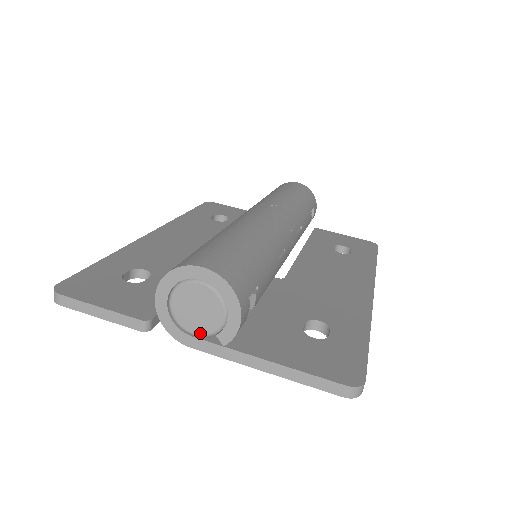
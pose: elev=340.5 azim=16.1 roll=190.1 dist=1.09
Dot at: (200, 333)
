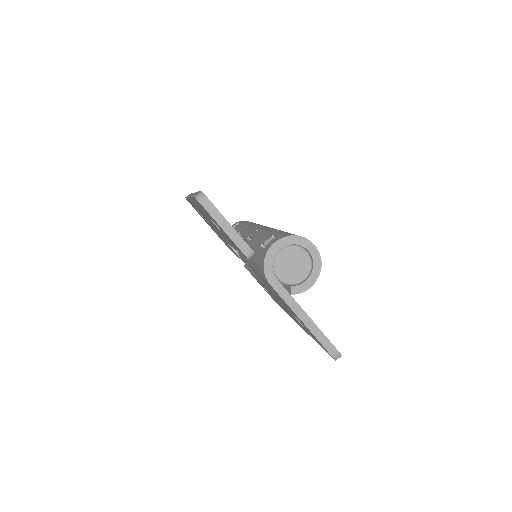
Dot at: (283, 279)
